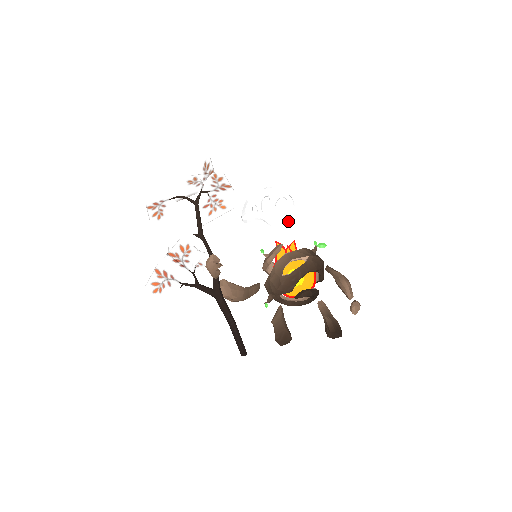
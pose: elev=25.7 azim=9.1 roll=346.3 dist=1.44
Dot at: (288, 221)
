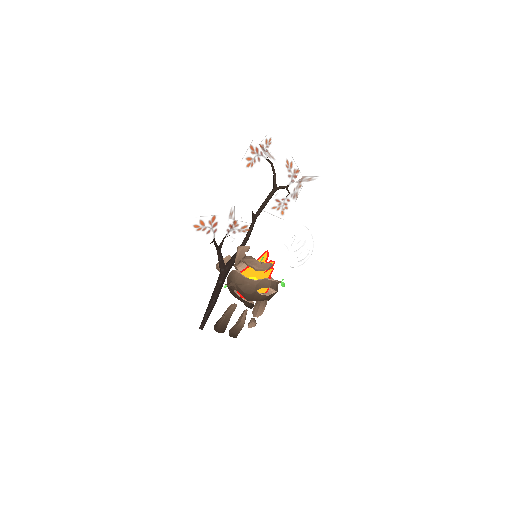
Dot at: occluded
